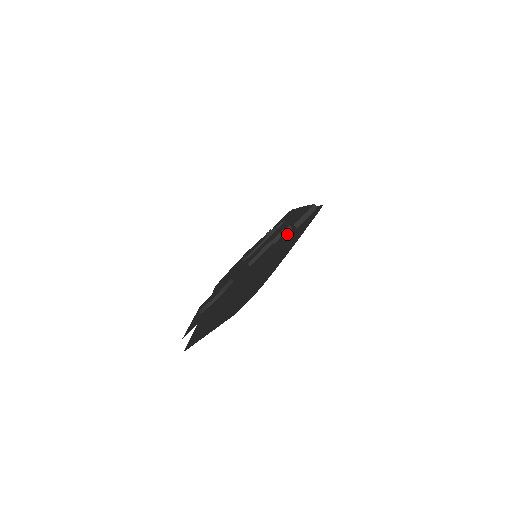
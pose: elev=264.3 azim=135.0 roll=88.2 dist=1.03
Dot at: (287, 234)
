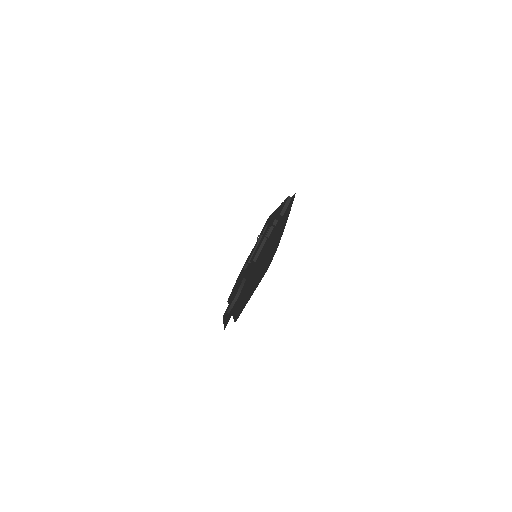
Dot at: (276, 225)
